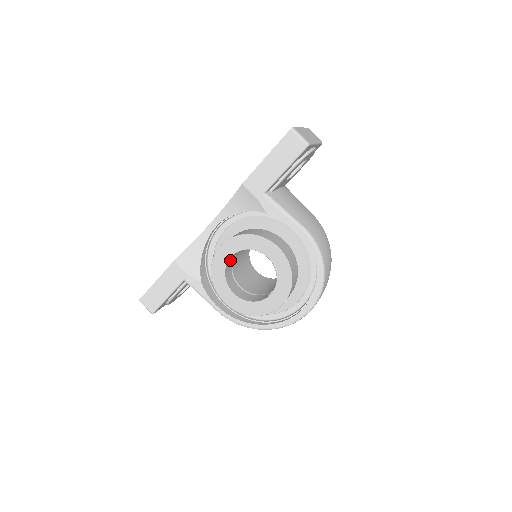
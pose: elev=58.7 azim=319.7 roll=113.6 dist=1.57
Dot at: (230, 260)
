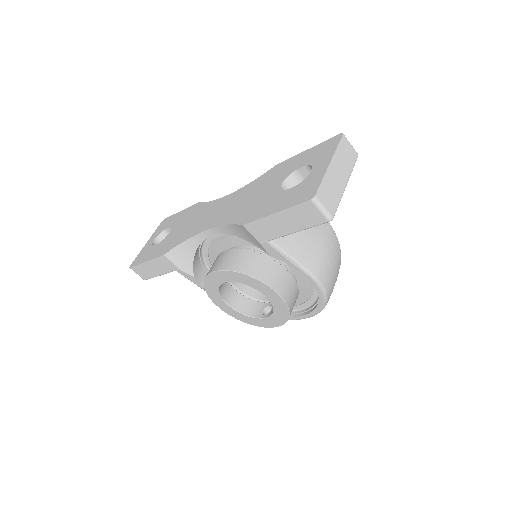
Dot at: occluded
